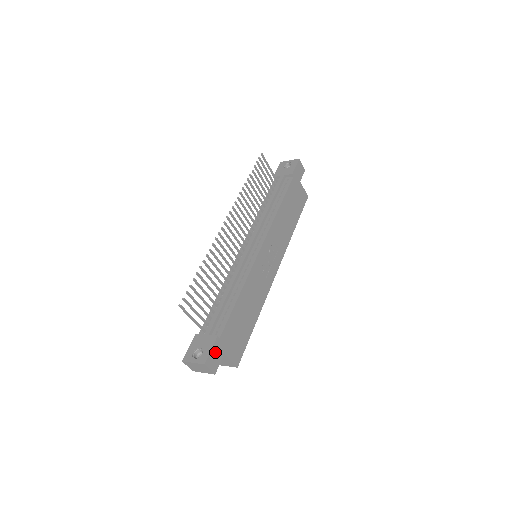
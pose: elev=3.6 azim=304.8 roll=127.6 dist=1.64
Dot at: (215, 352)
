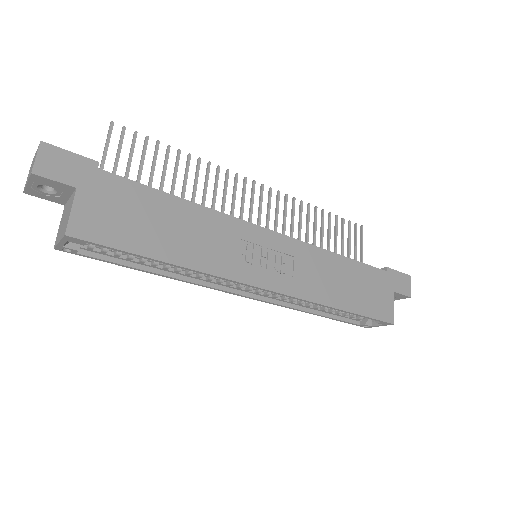
Dot at: (71, 163)
